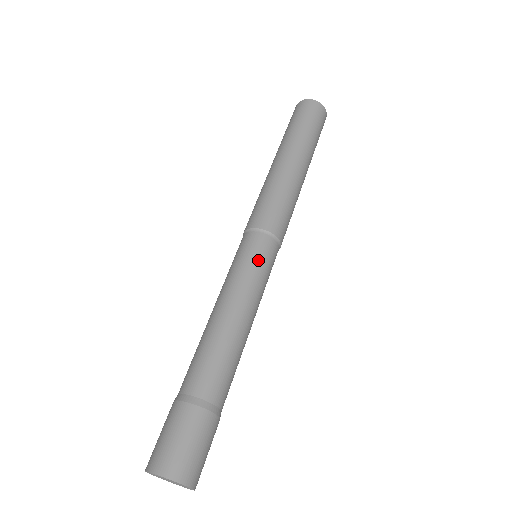
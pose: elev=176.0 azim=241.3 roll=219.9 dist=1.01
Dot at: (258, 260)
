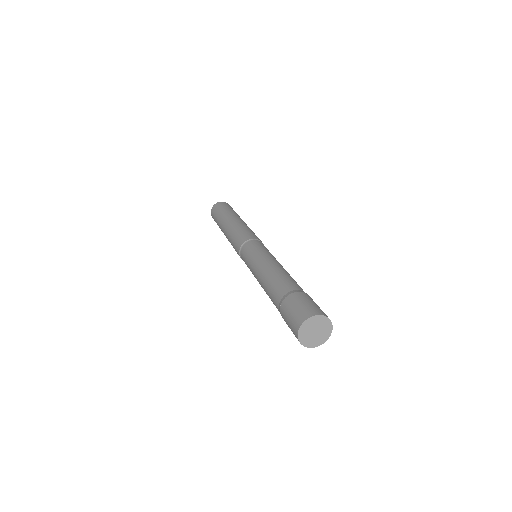
Dot at: occluded
